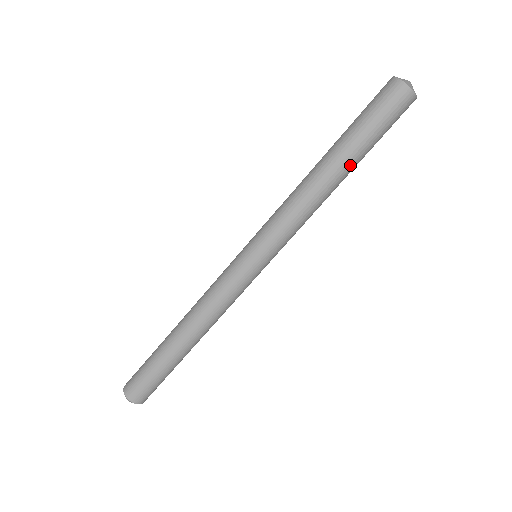
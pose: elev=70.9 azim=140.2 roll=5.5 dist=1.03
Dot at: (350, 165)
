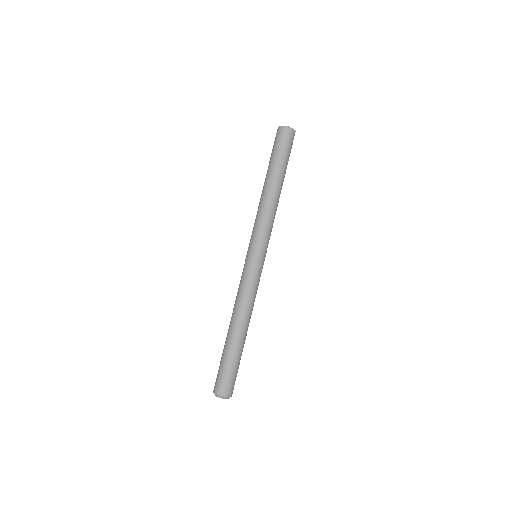
Dot at: (276, 176)
